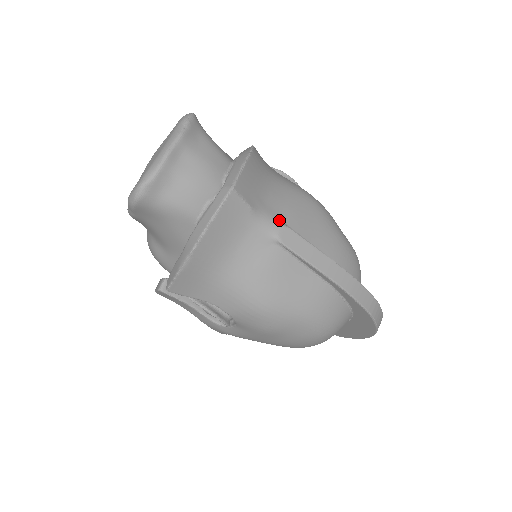
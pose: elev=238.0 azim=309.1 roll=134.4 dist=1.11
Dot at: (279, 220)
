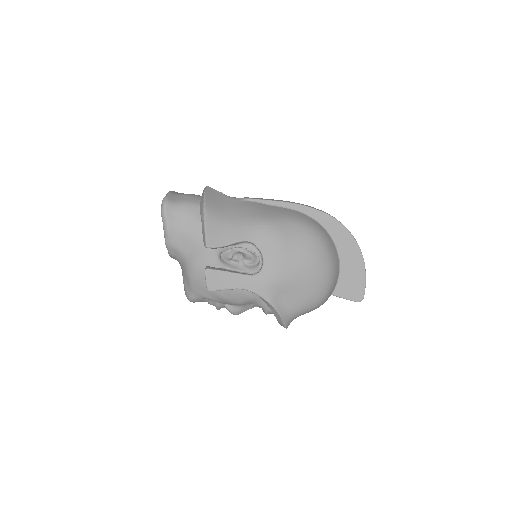
Dot at: occluded
